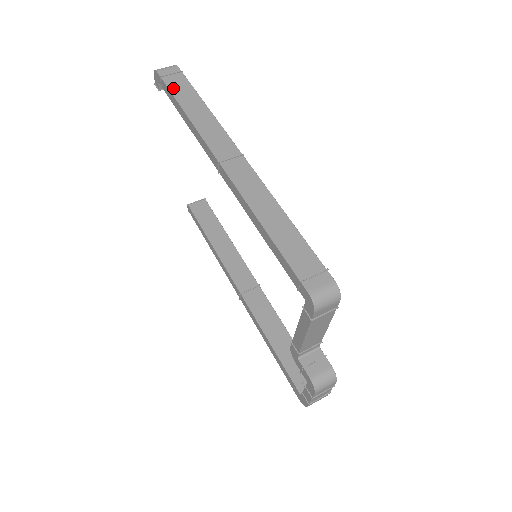
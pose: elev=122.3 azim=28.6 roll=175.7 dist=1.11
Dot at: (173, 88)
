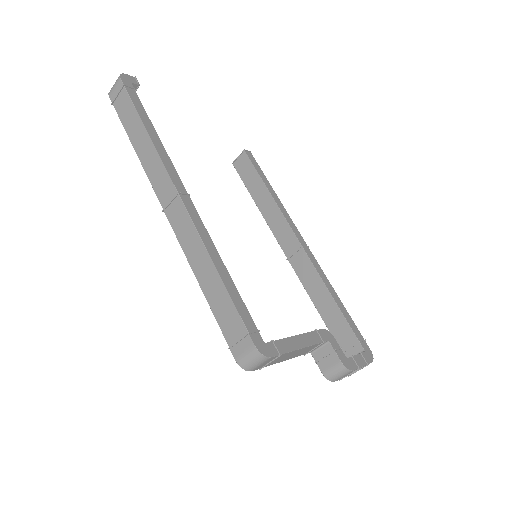
Dot at: (122, 116)
